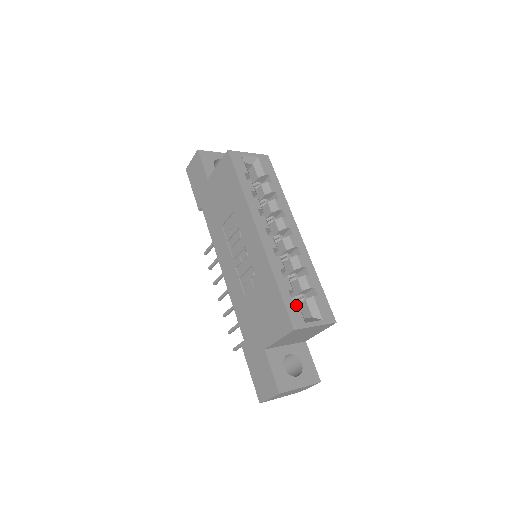
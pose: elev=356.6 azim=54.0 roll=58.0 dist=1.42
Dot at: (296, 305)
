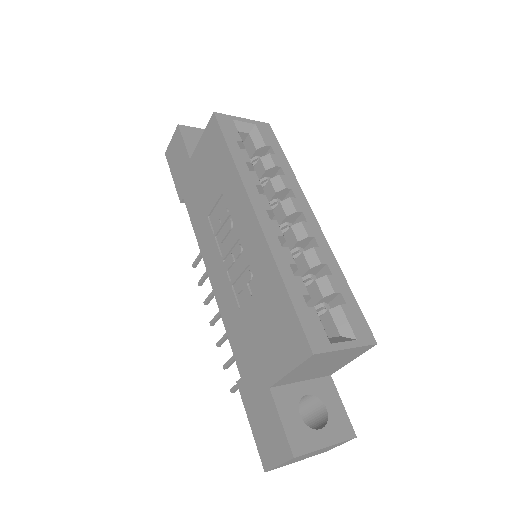
Dot at: (315, 317)
